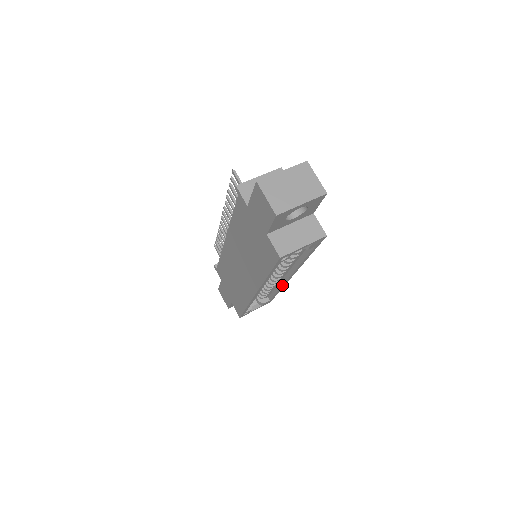
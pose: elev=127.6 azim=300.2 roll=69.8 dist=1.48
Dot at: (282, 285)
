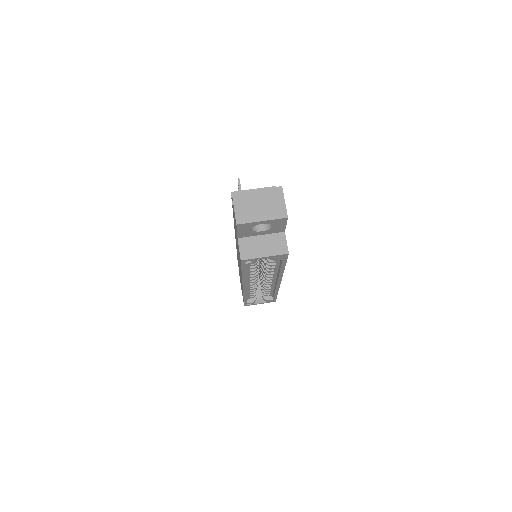
Dot at: (275, 288)
